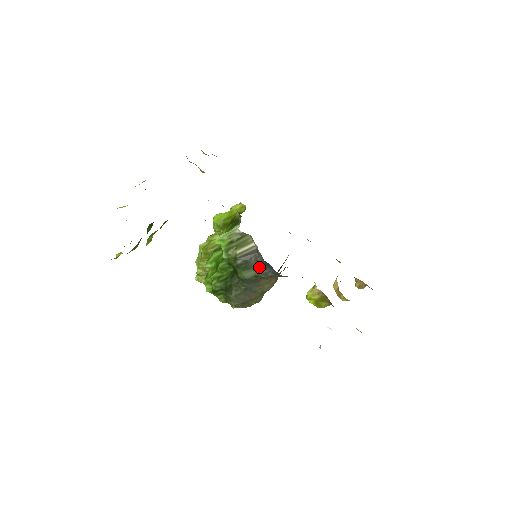
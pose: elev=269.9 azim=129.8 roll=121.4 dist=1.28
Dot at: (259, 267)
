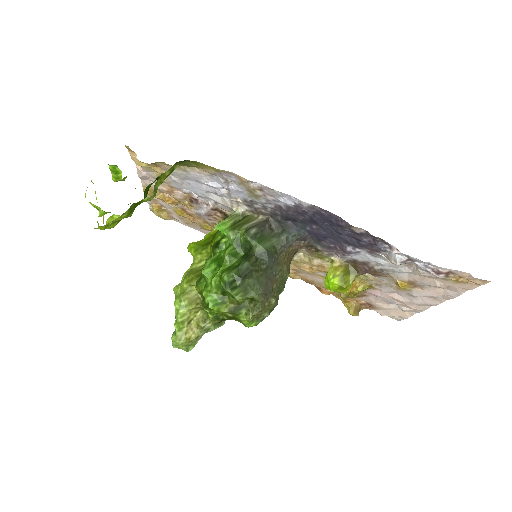
Dot at: (275, 235)
